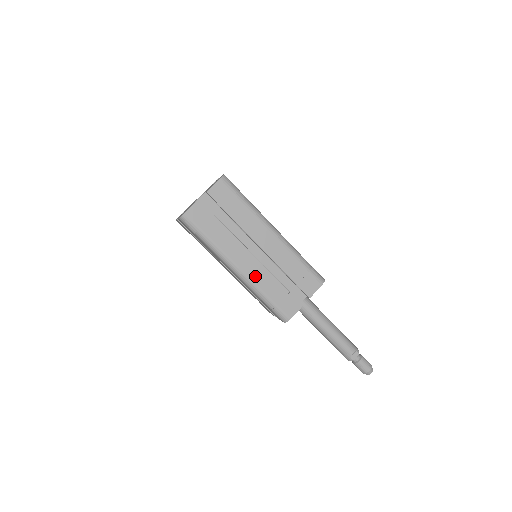
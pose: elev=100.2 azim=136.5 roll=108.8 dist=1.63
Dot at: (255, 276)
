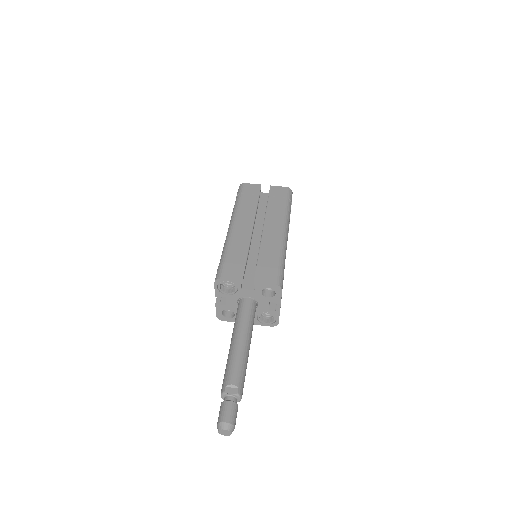
Dot at: (237, 237)
